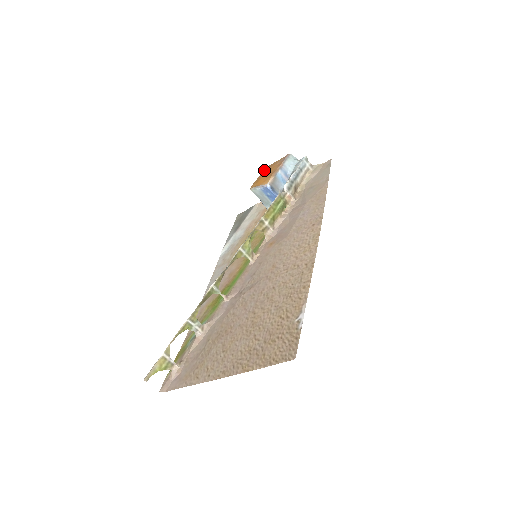
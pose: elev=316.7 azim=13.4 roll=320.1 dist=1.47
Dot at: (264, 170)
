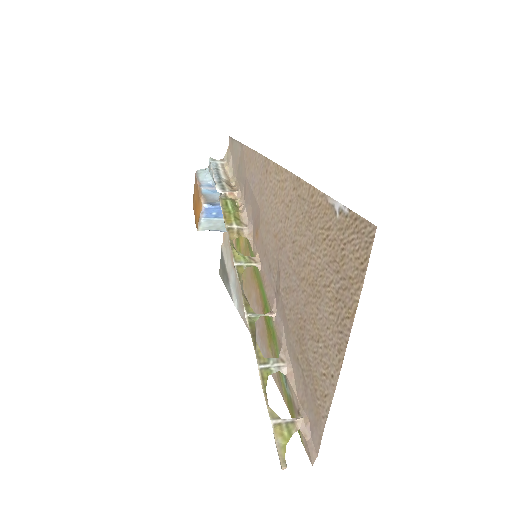
Dot at: (193, 208)
